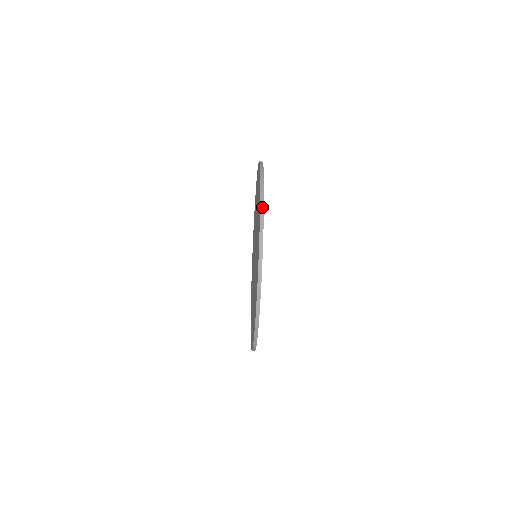
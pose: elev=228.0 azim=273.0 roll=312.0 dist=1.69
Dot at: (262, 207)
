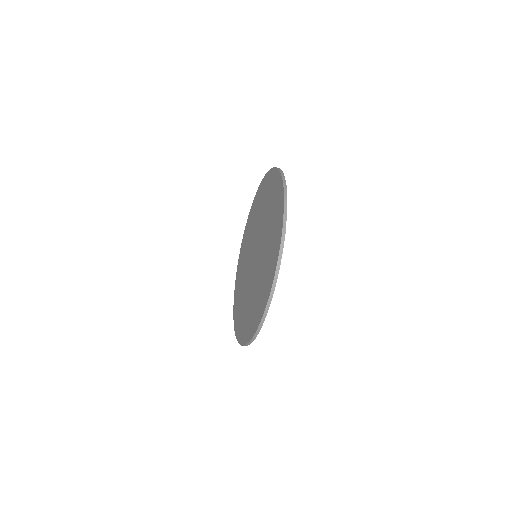
Dot at: (278, 168)
